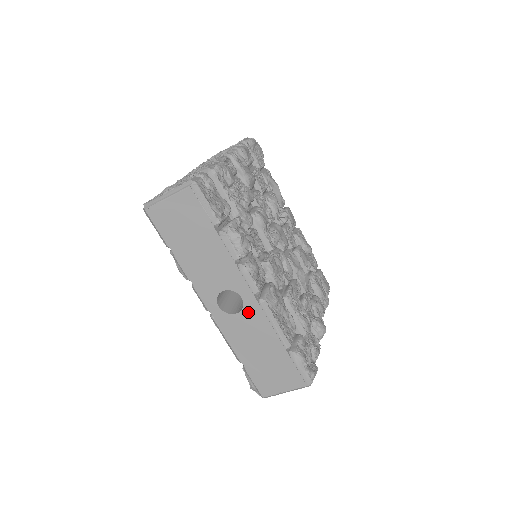
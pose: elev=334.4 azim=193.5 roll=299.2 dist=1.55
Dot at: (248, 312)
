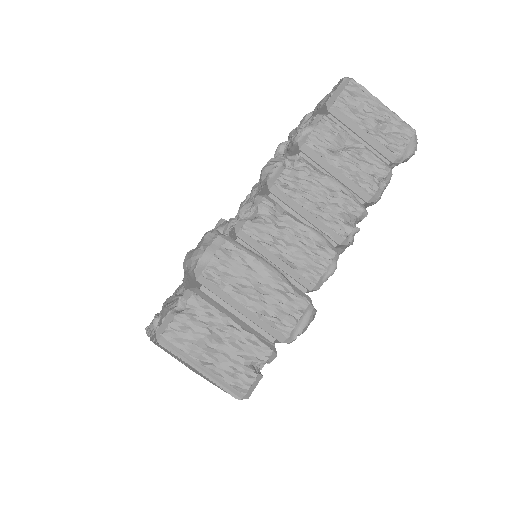
Dot at: occluded
